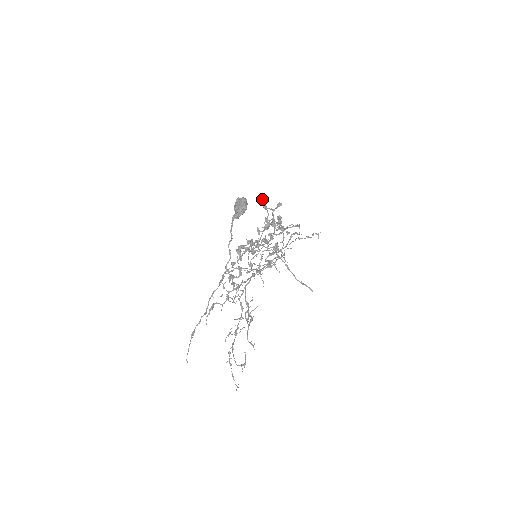
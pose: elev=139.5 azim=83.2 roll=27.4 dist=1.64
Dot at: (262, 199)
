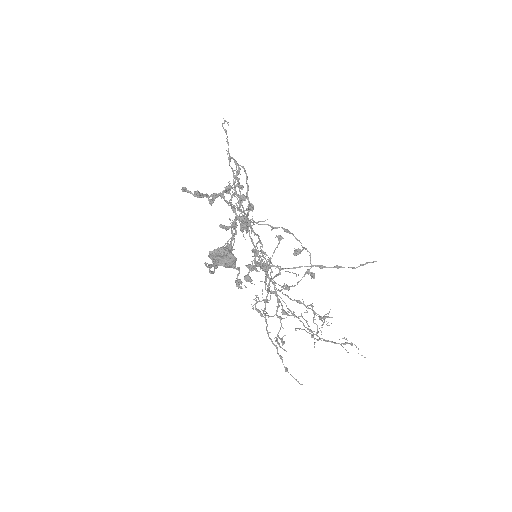
Dot at: (187, 191)
